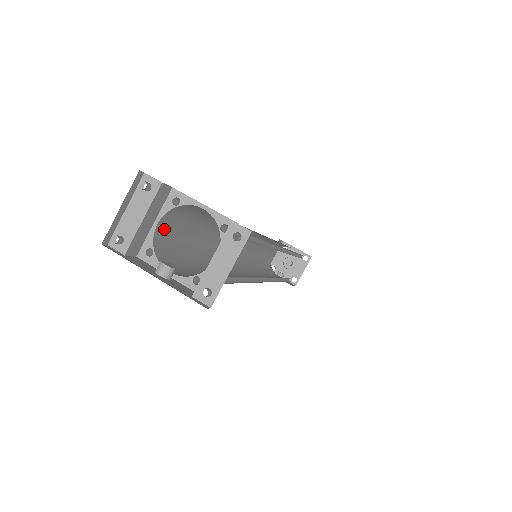
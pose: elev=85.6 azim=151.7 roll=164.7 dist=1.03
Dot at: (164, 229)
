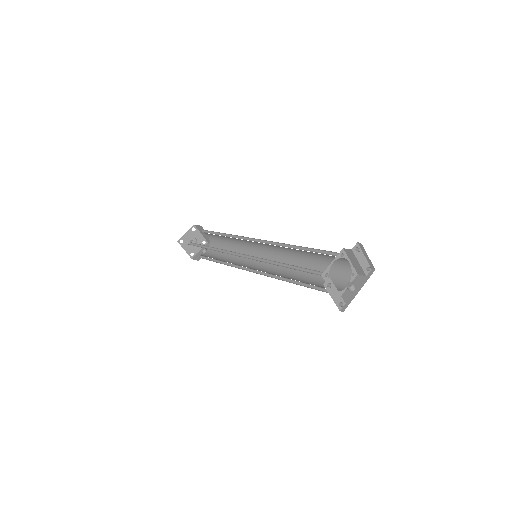
Dot at: occluded
